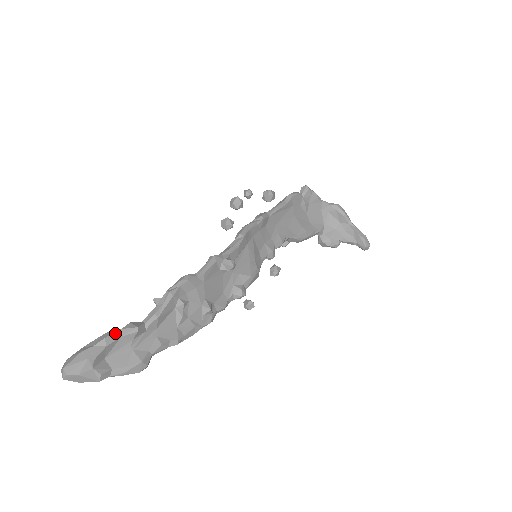
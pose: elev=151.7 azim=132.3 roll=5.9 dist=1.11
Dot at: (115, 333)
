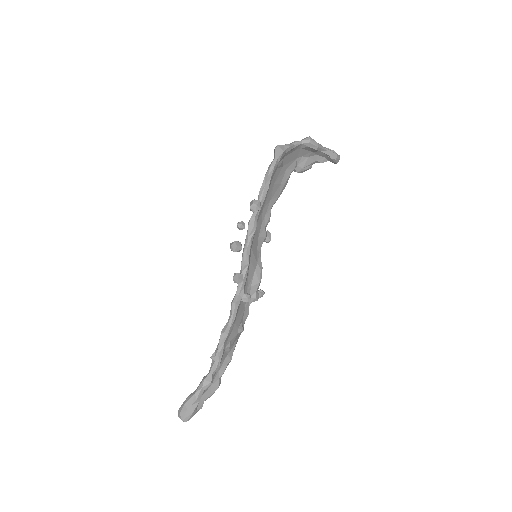
Dot at: (200, 392)
